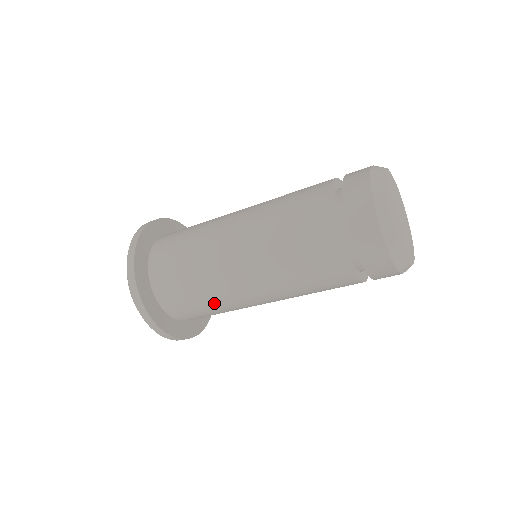
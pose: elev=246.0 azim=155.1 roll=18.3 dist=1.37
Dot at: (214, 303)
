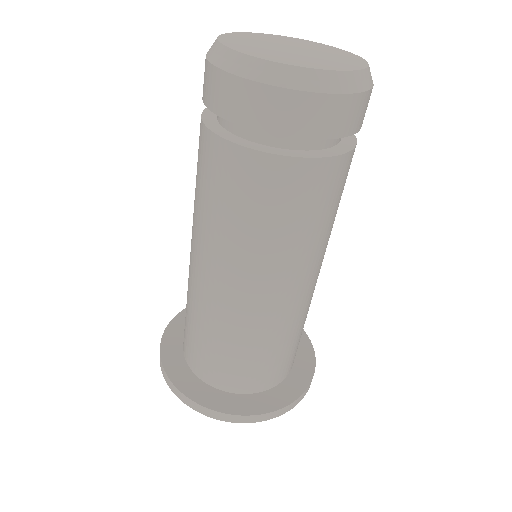
Dot at: (273, 340)
